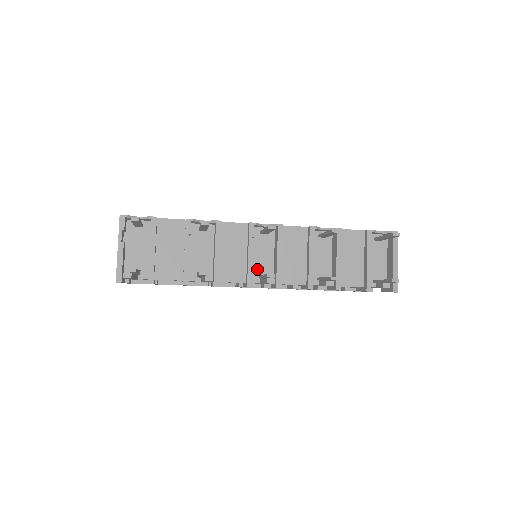
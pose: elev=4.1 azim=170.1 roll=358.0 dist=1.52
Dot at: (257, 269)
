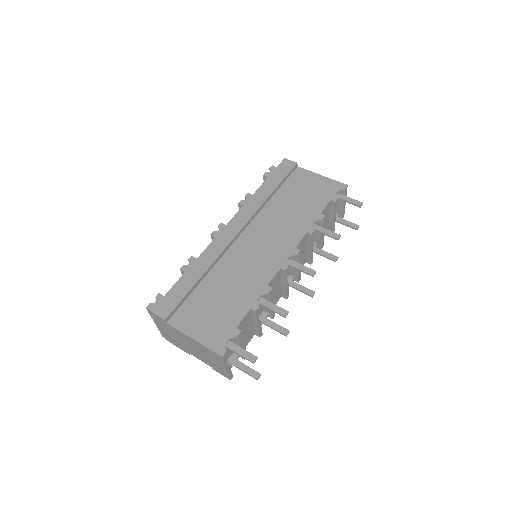
Dot at: occluded
